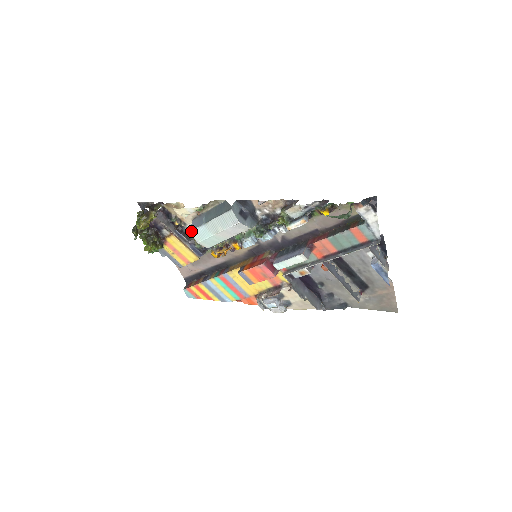
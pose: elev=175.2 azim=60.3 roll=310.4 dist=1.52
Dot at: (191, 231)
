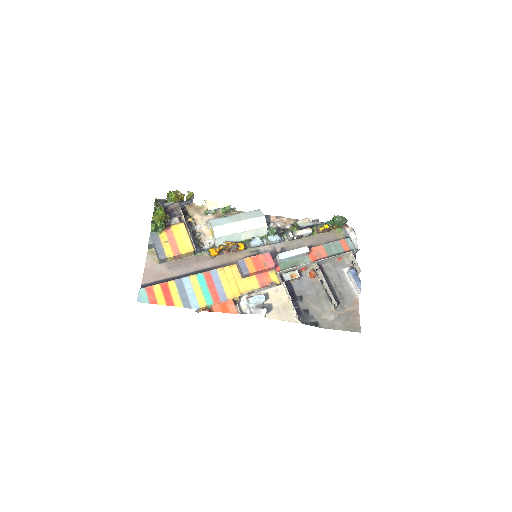
Dot at: (209, 220)
